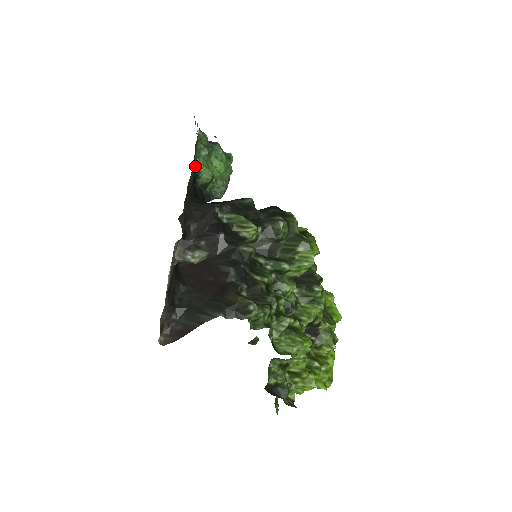
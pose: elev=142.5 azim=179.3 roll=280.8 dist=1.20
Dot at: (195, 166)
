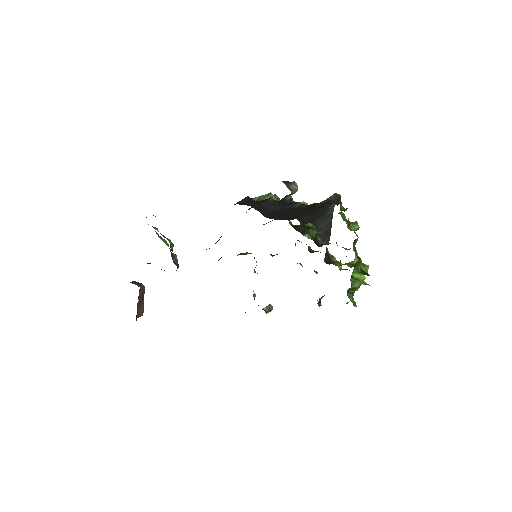
Dot at: occluded
